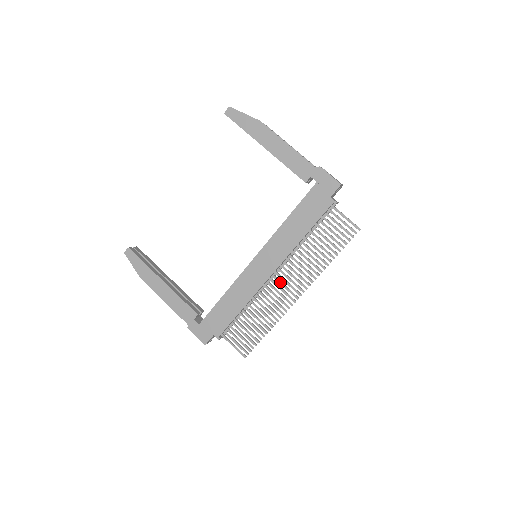
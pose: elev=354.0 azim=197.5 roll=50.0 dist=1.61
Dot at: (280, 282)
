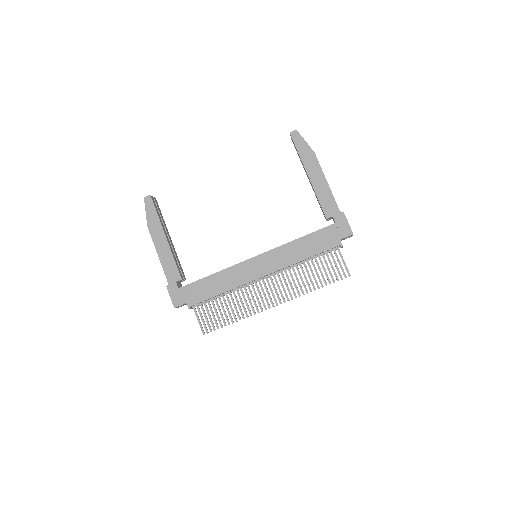
Dot at: (266, 286)
